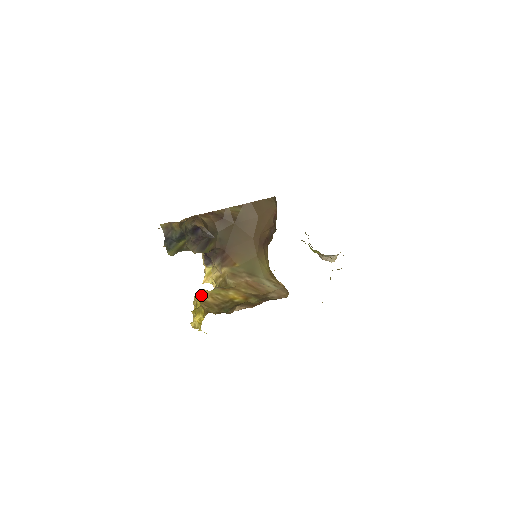
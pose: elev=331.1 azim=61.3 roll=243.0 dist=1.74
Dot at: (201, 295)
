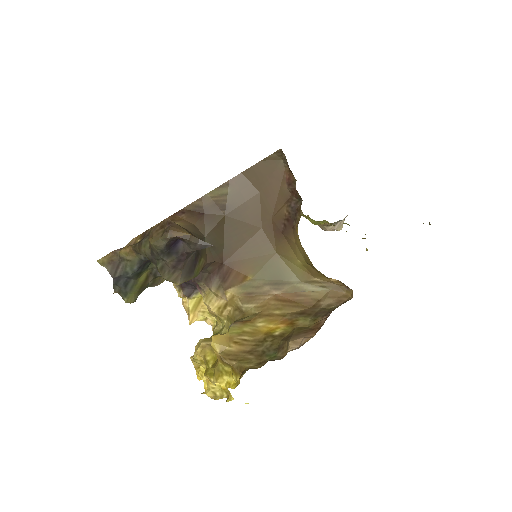
Dot at: (216, 346)
